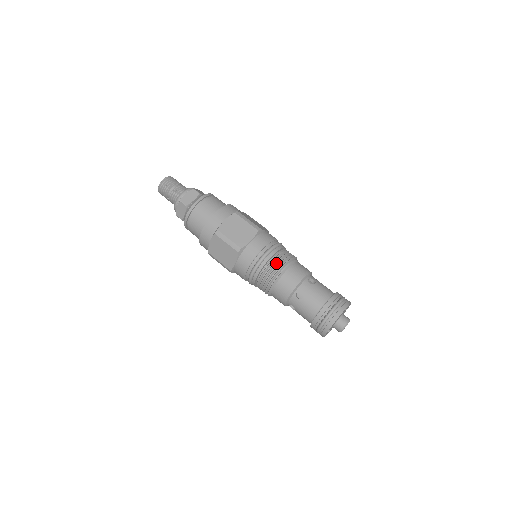
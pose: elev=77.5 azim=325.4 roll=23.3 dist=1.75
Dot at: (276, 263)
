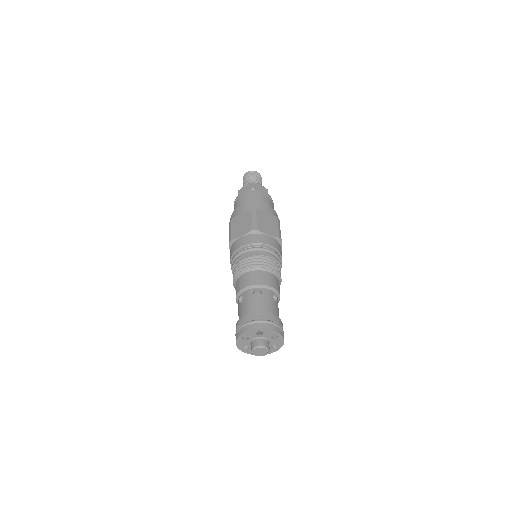
Dot at: (267, 261)
